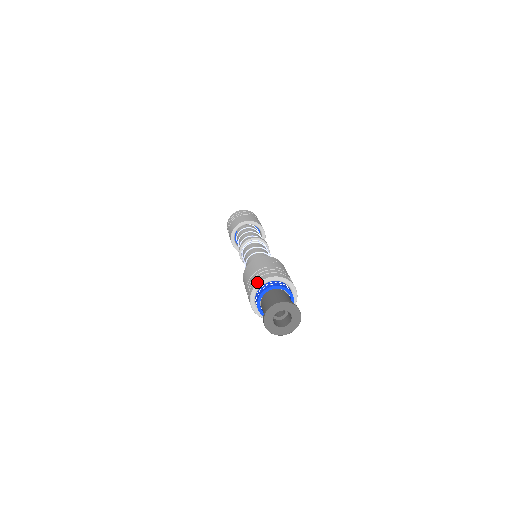
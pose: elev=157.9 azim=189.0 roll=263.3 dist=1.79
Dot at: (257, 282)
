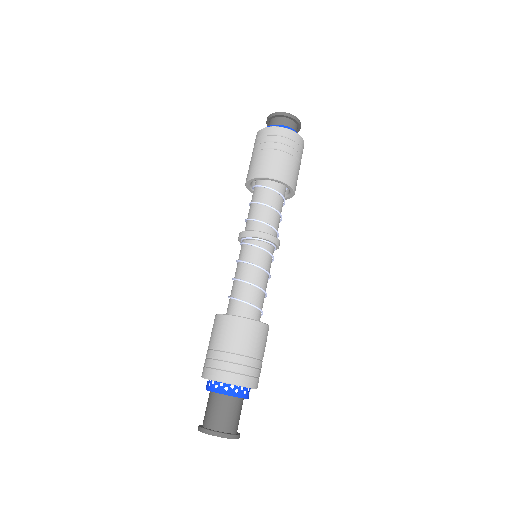
Dot at: (203, 375)
